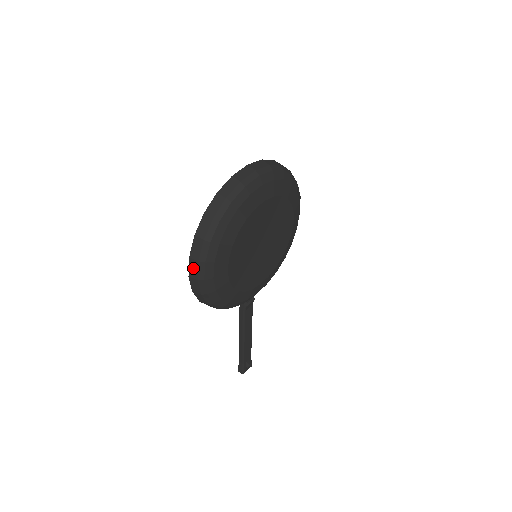
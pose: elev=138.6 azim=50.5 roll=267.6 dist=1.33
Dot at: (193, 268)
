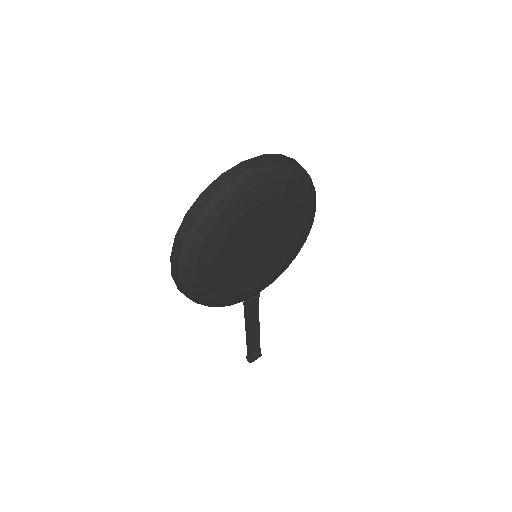
Dot at: (174, 269)
